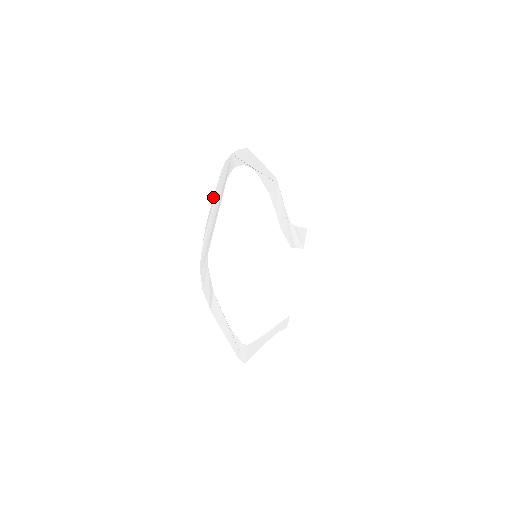
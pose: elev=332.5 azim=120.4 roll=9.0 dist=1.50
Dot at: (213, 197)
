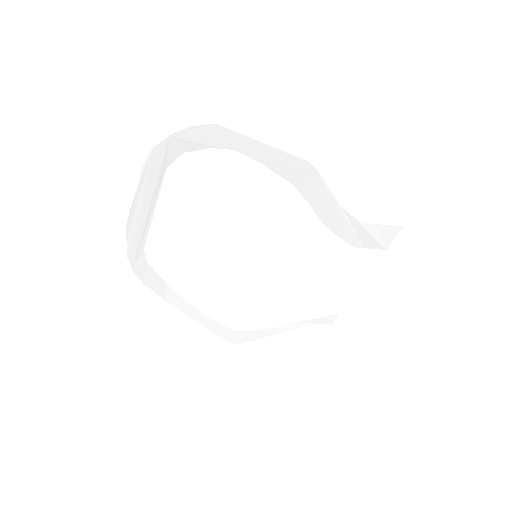
Dot at: occluded
